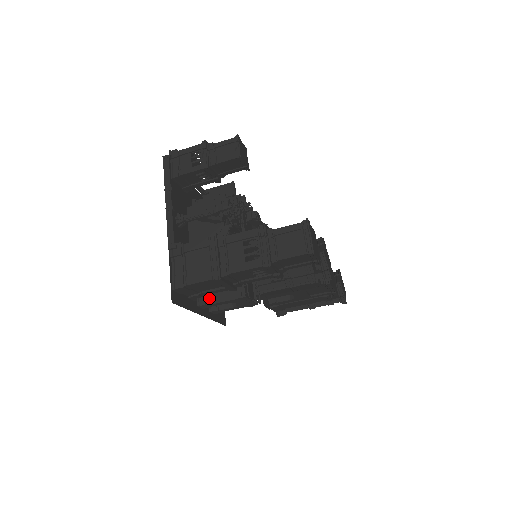
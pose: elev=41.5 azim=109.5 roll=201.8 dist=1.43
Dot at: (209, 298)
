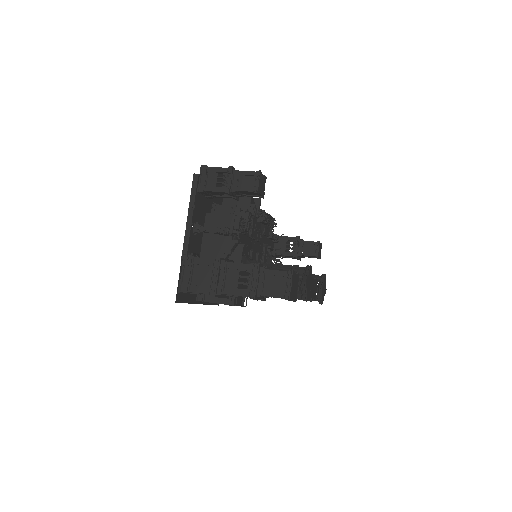
Dot at: (206, 296)
